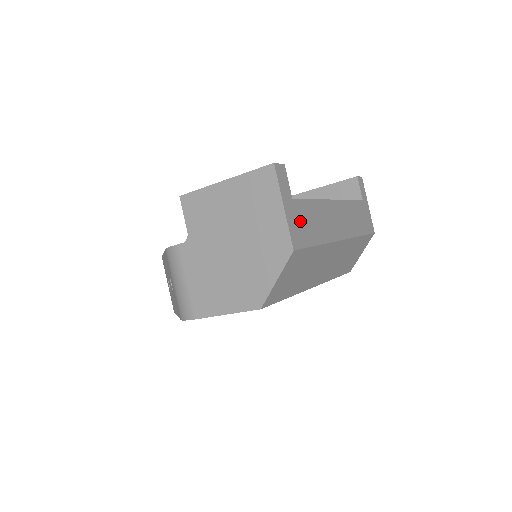
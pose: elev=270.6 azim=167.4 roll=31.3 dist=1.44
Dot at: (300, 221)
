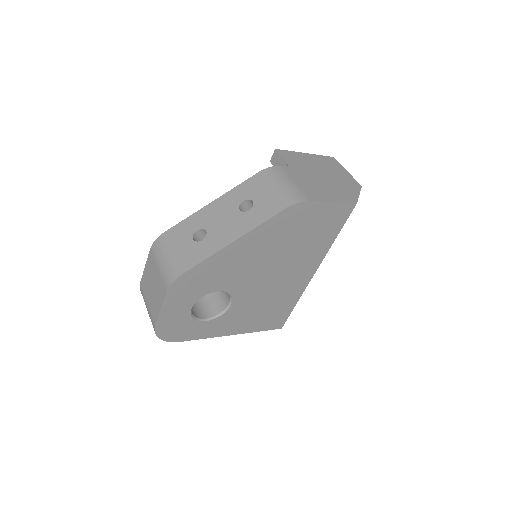
Dot at: occluded
